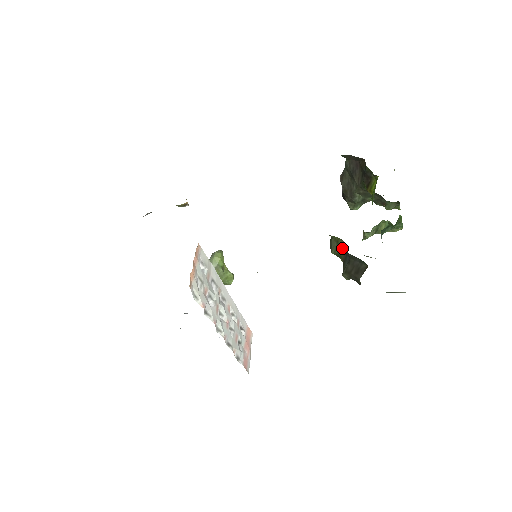
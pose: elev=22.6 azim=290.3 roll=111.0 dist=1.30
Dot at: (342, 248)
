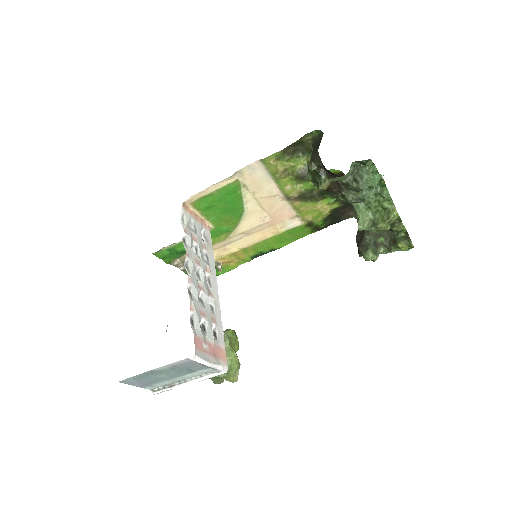
Dot at: occluded
